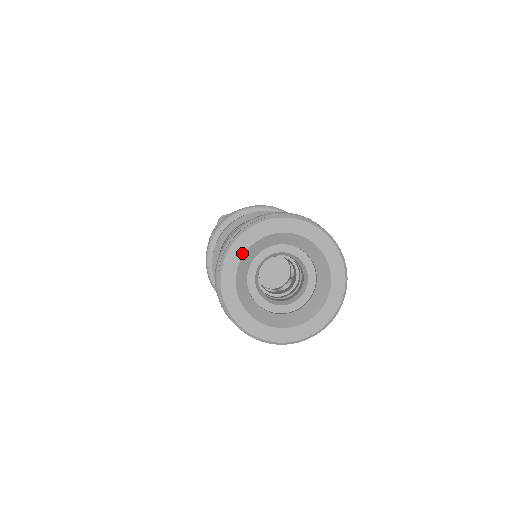
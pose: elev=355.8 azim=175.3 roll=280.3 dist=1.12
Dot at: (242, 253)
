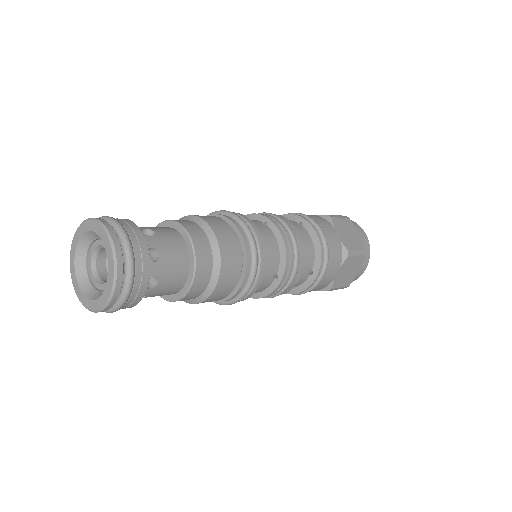
Dot at: (75, 273)
